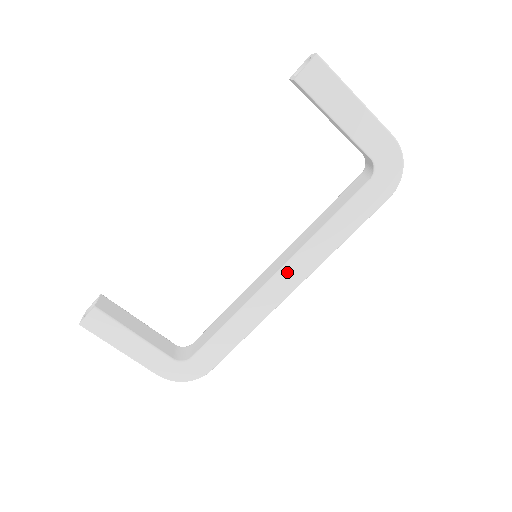
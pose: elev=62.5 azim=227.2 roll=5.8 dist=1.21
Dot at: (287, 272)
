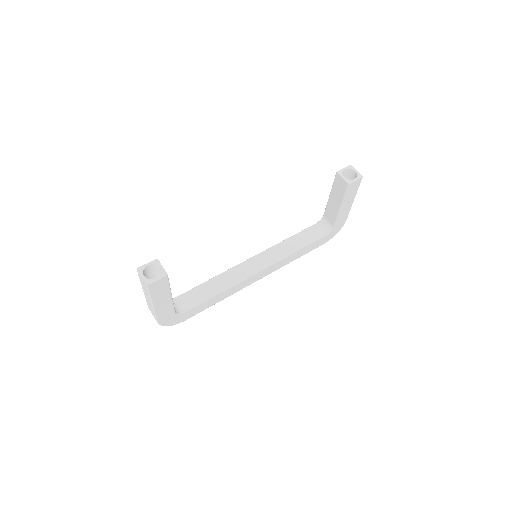
Dot at: (266, 270)
